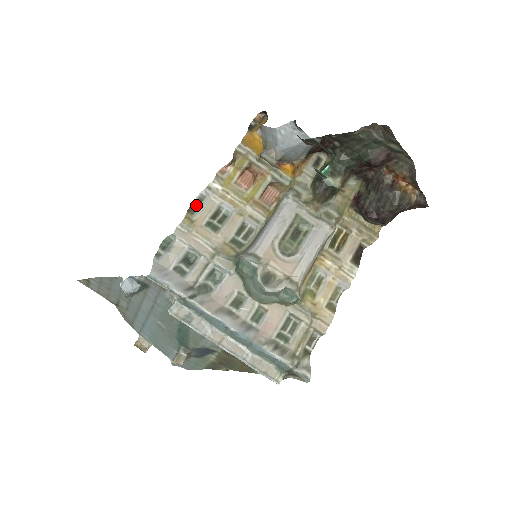
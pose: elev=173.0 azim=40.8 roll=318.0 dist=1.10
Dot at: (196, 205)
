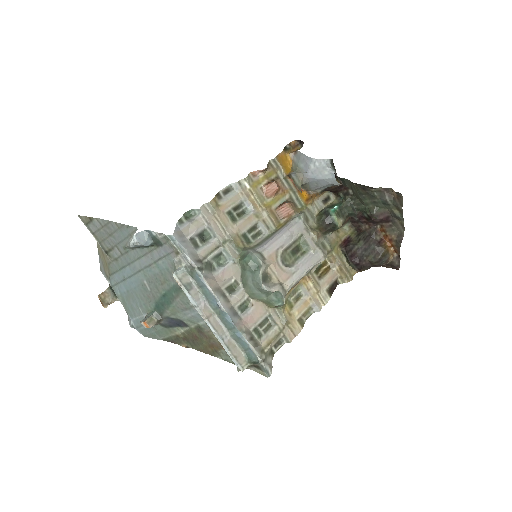
Dot at: (224, 193)
